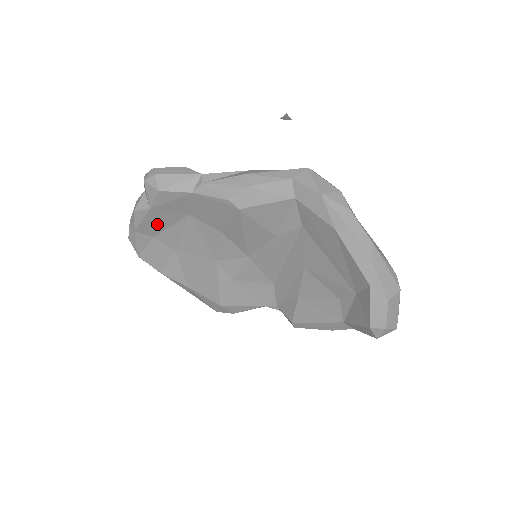
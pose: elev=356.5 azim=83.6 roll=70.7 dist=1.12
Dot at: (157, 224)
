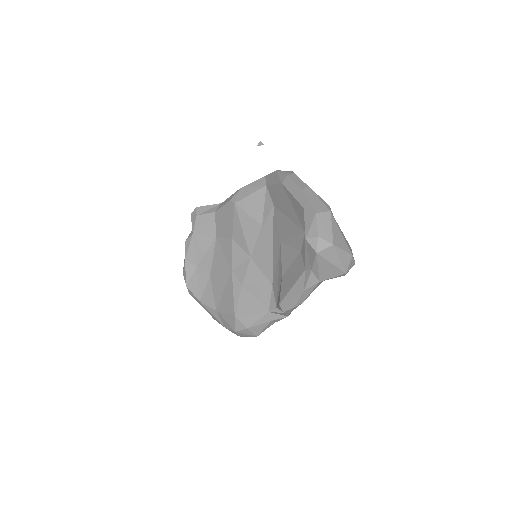
Dot at: (198, 251)
